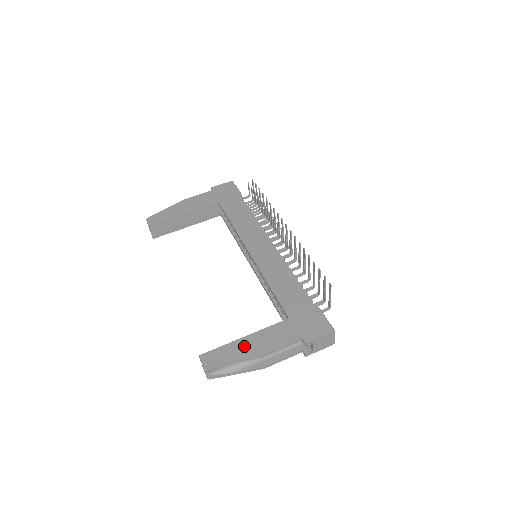
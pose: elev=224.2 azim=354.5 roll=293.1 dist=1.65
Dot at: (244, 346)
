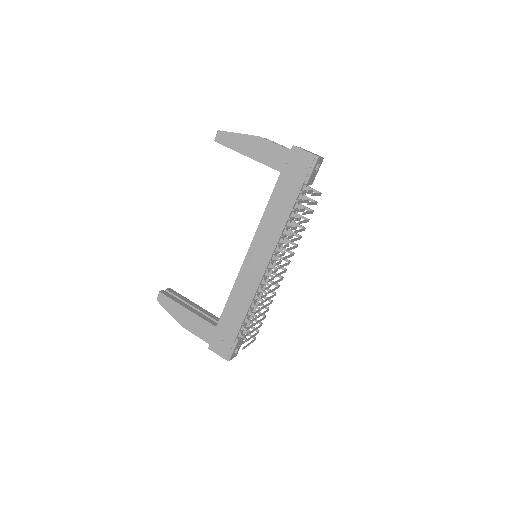
Dot at: (181, 313)
